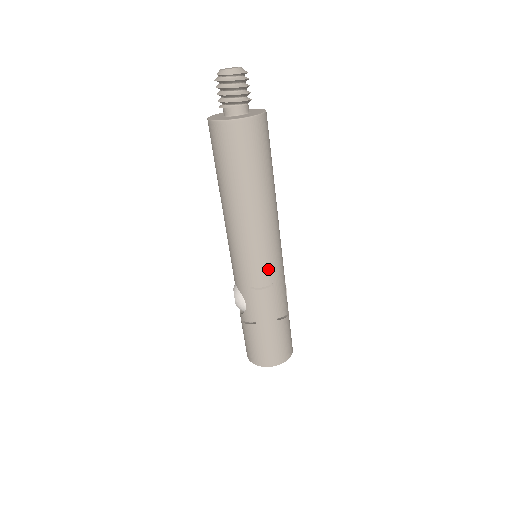
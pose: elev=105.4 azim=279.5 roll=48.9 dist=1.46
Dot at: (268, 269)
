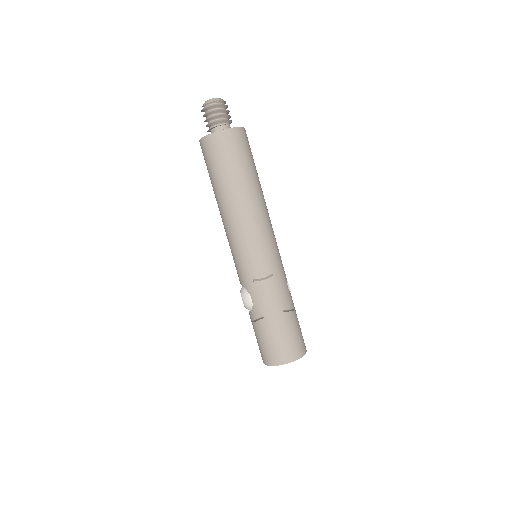
Dot at: (266, 259)
